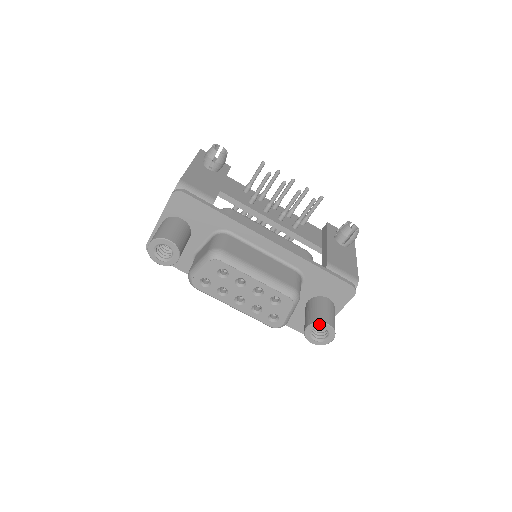
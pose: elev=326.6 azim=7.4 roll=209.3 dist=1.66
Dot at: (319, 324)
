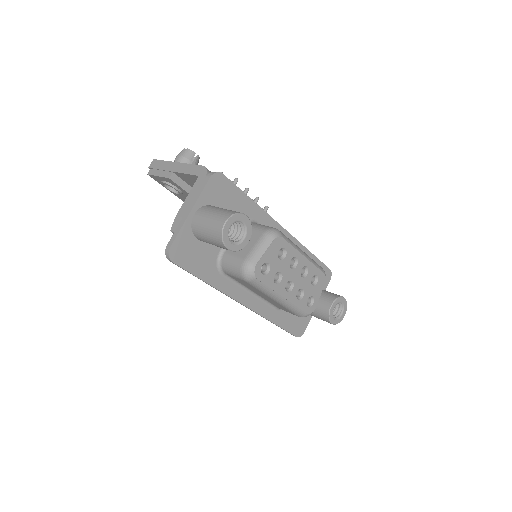
Dot at: (339, 299)
